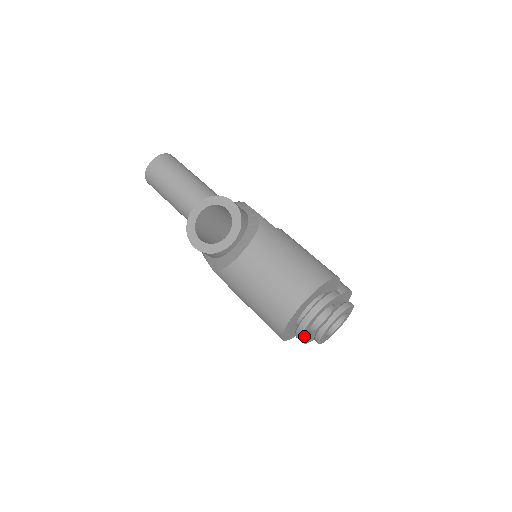
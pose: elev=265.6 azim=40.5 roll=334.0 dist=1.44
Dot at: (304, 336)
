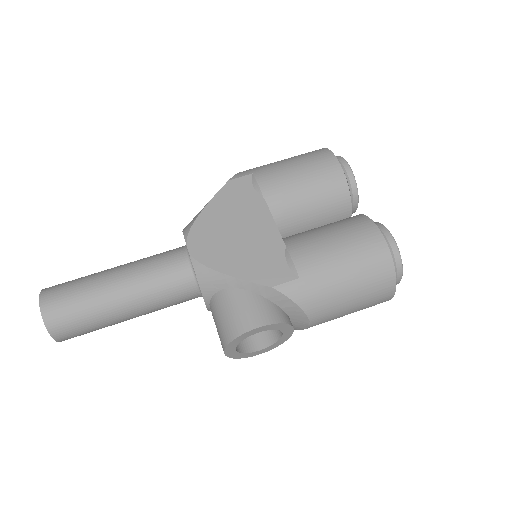
Dot at: occluded
